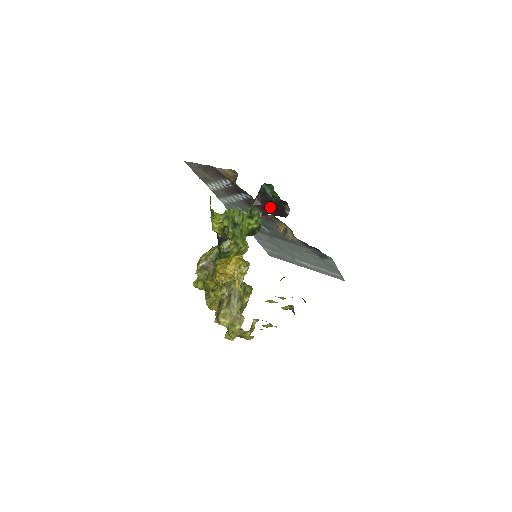
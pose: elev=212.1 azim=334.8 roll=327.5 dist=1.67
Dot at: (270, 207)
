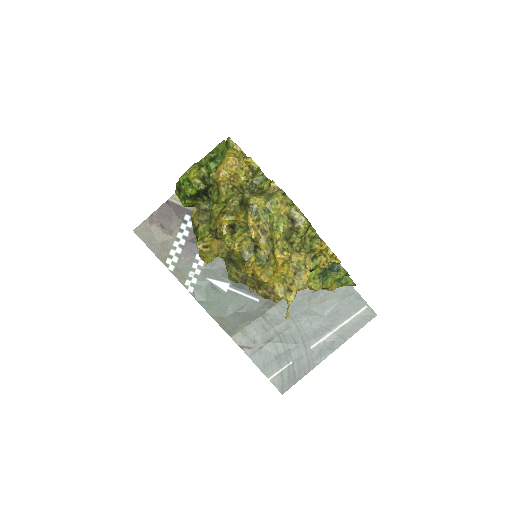
Dot at: occluded
